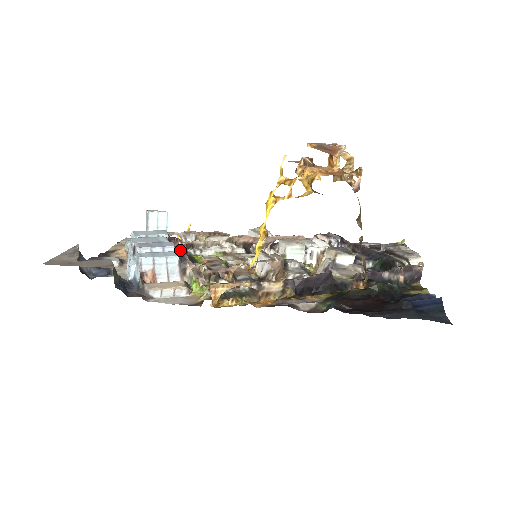
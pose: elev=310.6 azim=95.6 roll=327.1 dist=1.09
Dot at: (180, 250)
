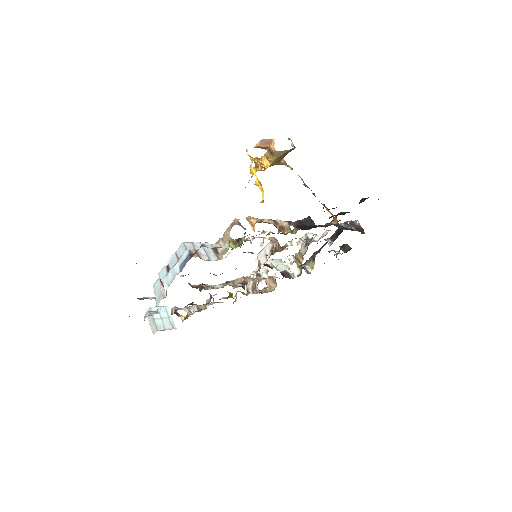
Dot at: occluded
